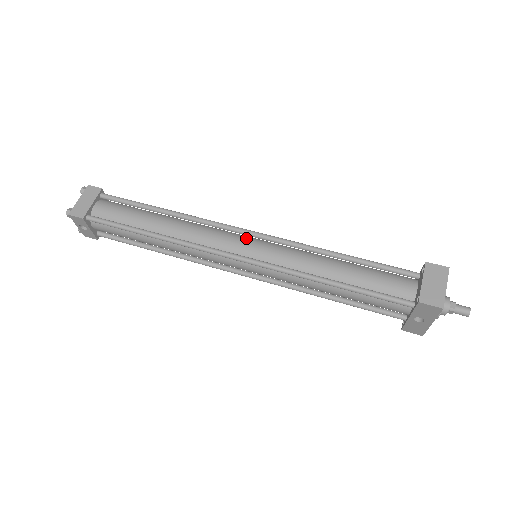
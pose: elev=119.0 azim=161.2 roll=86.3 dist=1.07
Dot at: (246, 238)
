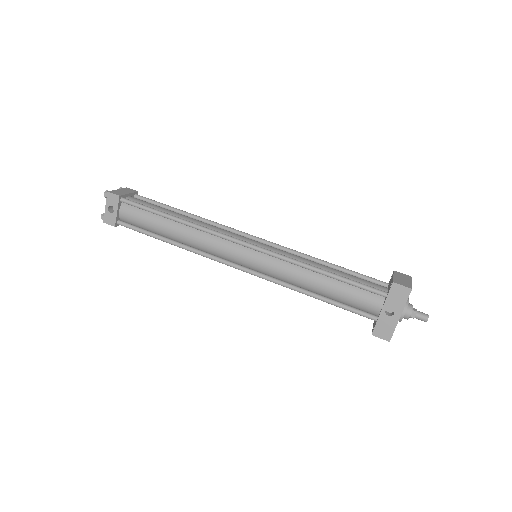
Dot at: (252, 239)
